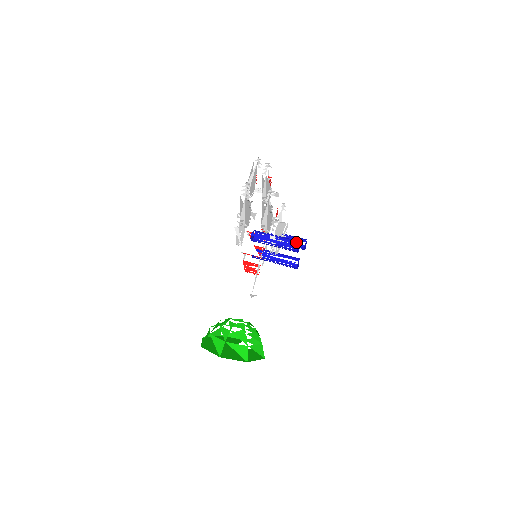
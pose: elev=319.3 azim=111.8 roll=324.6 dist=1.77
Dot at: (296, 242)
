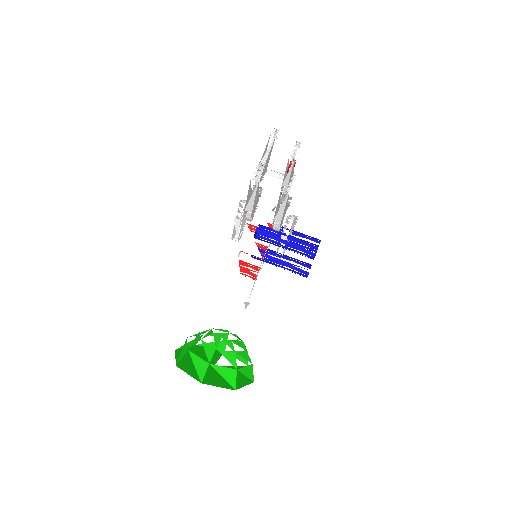
Dot at: (314, 247)
